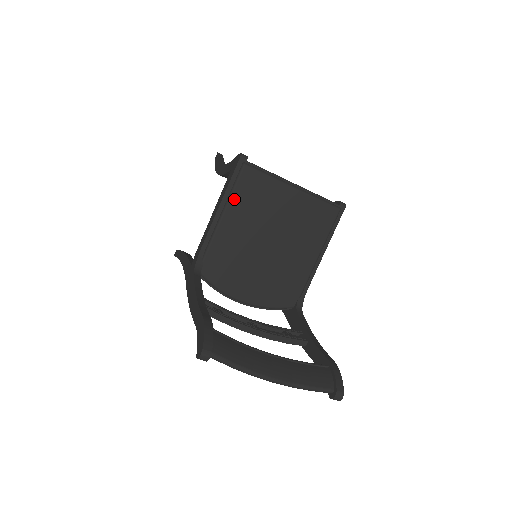
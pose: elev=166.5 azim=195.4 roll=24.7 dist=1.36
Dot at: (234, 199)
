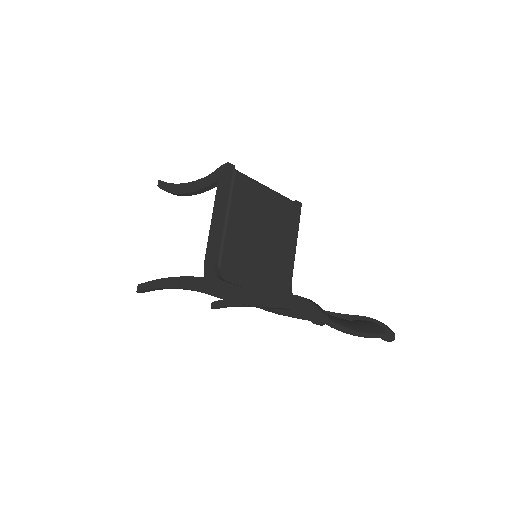
Dot at: (233, 204)
